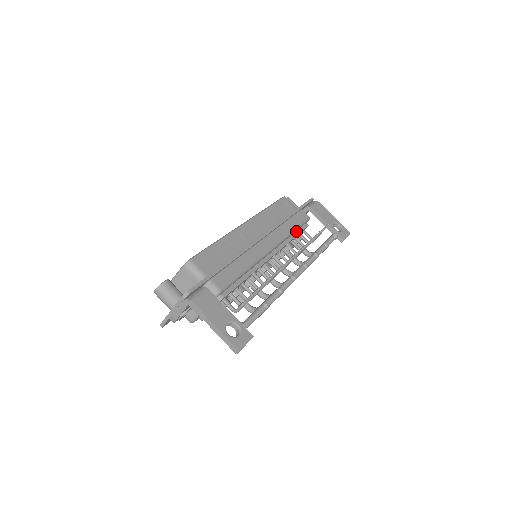
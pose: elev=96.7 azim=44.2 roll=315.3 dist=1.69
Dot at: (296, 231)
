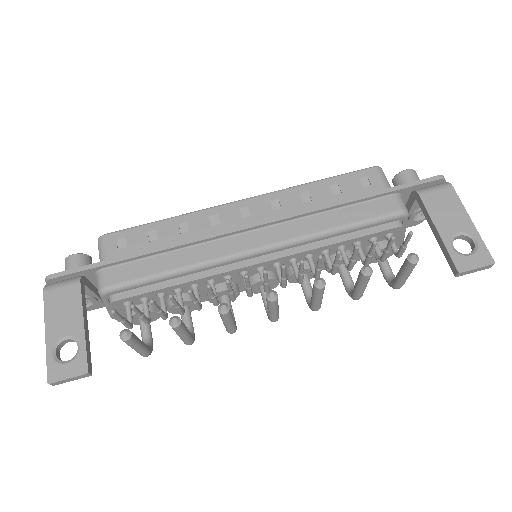
Dot at: (354, 231)
